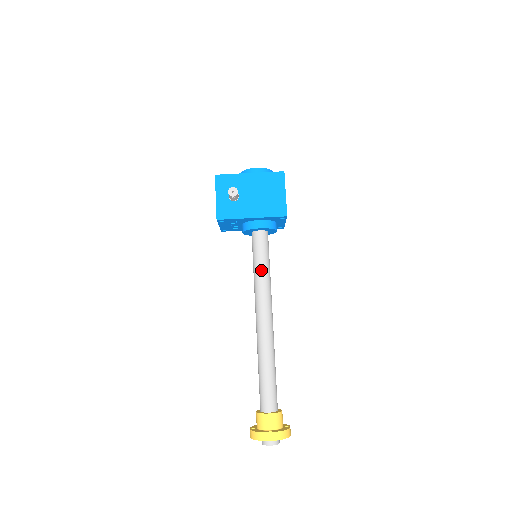
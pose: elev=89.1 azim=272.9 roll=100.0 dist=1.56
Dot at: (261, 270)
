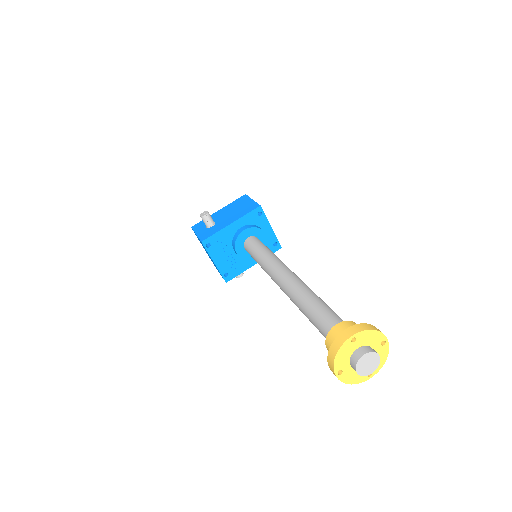
Dot at: (262, 253)
